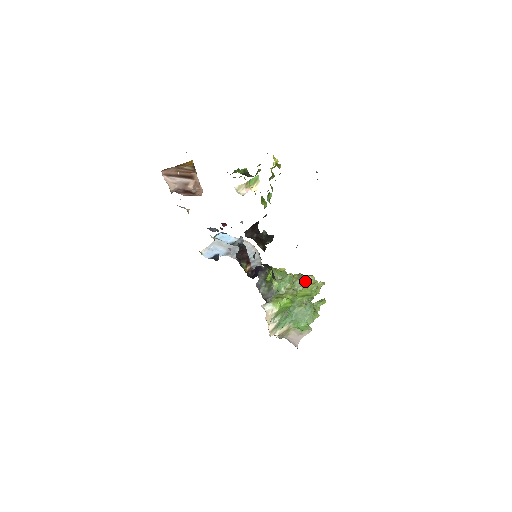
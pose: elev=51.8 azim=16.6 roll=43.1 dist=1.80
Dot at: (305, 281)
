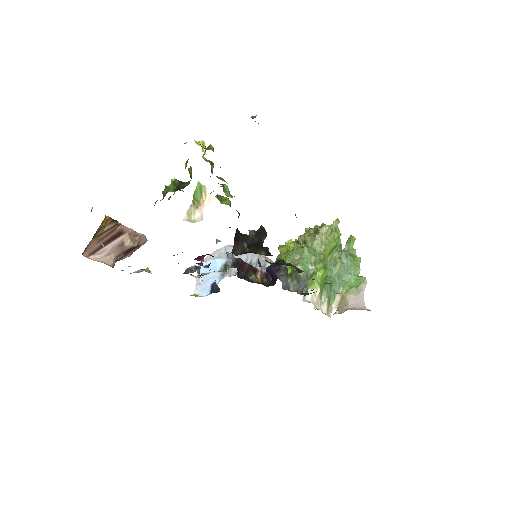
Dot at: (322, 237)
